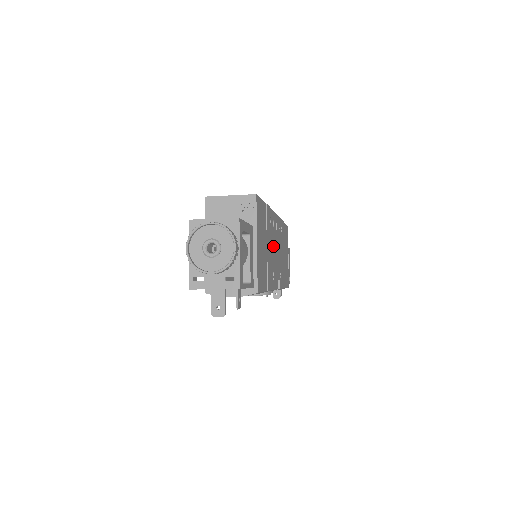
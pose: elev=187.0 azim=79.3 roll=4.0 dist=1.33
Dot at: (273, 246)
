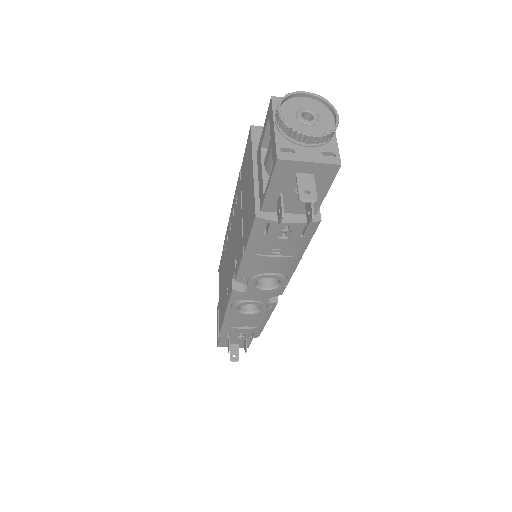
Dot at: occluded
